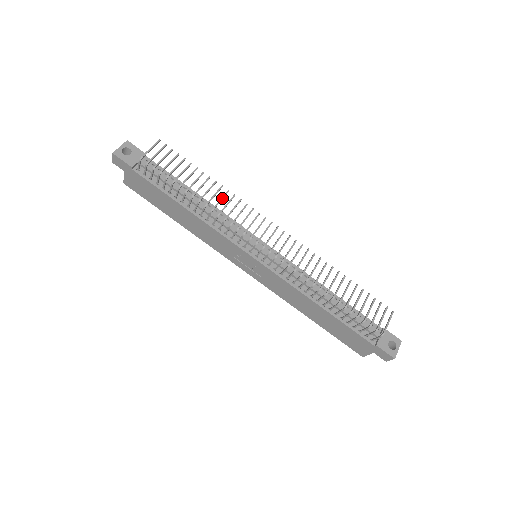
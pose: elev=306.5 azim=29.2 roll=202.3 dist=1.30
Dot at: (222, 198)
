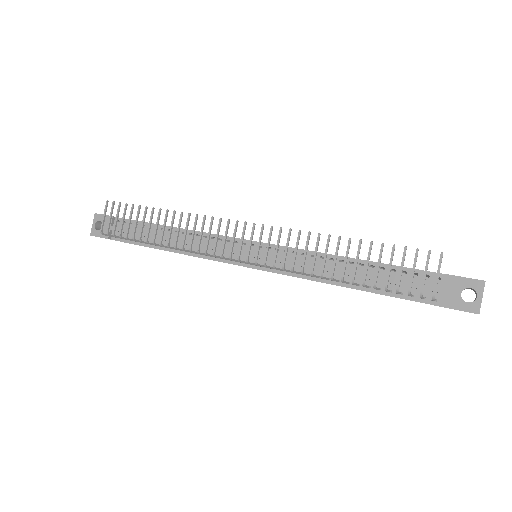
Dot at: (178, 227)
